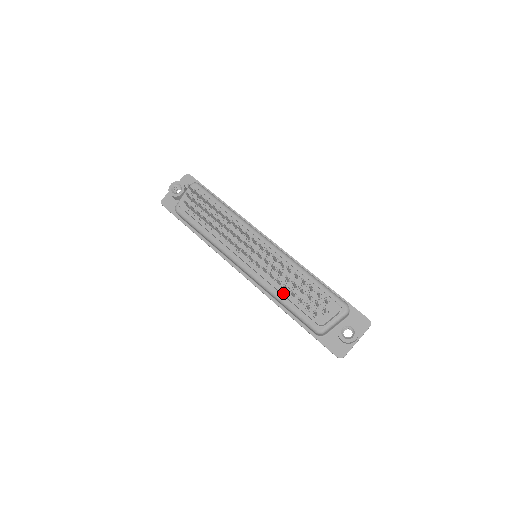
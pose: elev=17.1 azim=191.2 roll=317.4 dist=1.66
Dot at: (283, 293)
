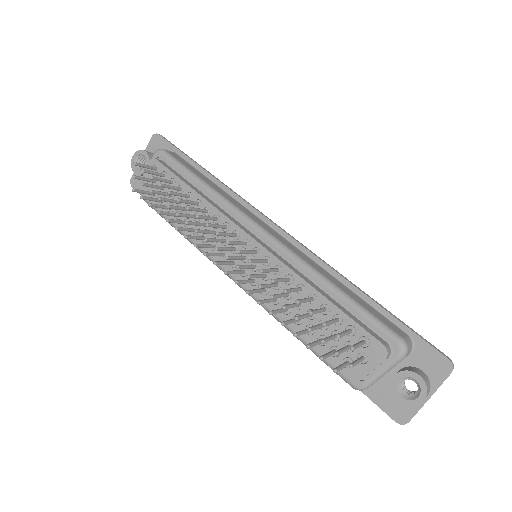
Dot at: (293, 325)
